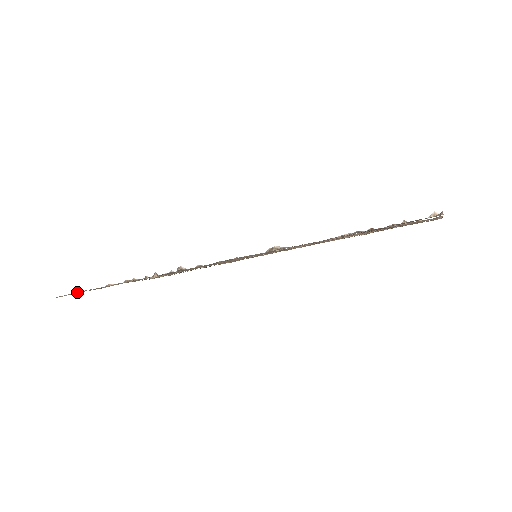
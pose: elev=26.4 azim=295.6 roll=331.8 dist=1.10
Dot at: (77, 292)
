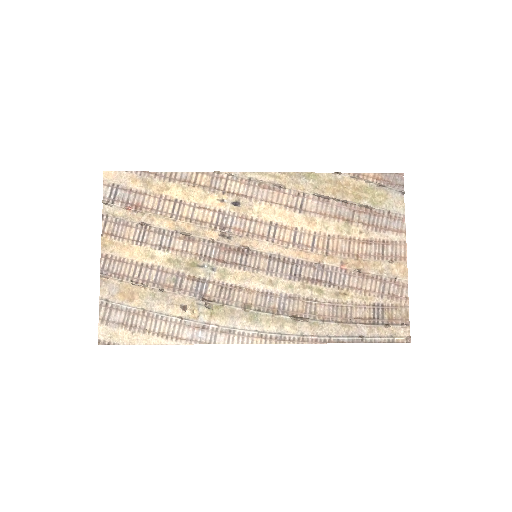
Dot at: (127, 342)
